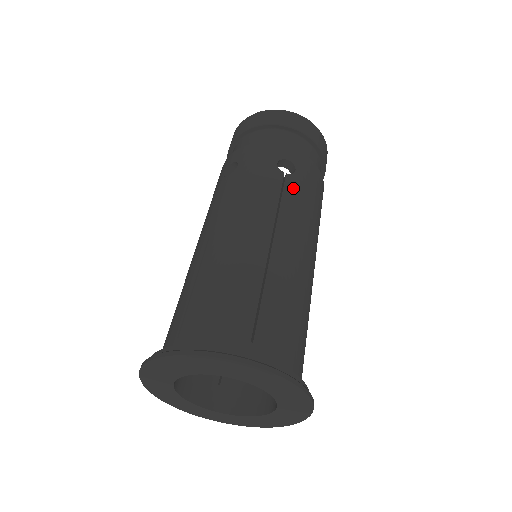
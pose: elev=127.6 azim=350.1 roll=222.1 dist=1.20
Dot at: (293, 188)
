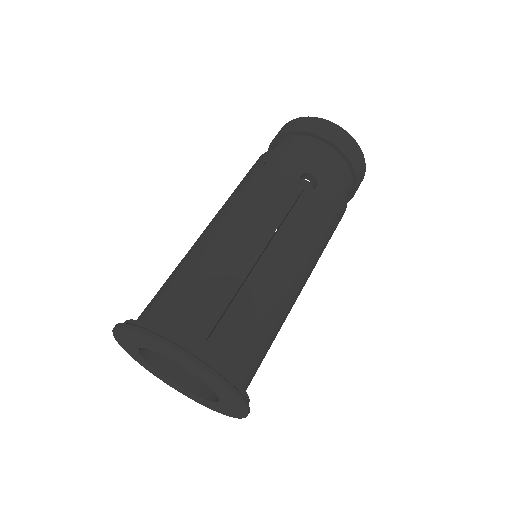
Dot at: (306, 204)
